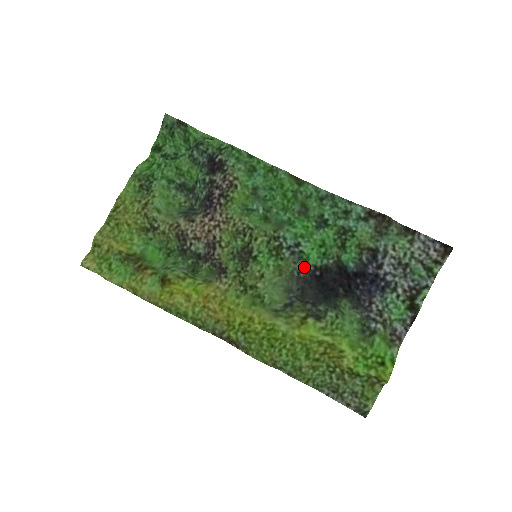
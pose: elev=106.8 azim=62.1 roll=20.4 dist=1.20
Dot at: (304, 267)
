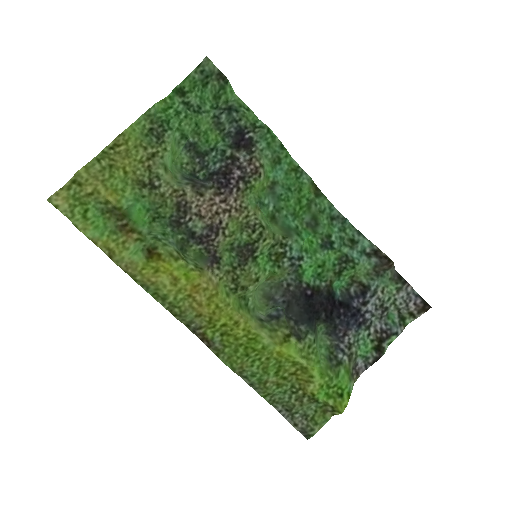
Dot at: (296, 281)
